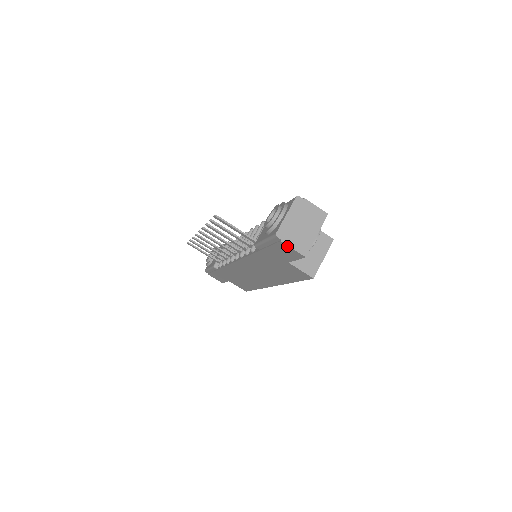
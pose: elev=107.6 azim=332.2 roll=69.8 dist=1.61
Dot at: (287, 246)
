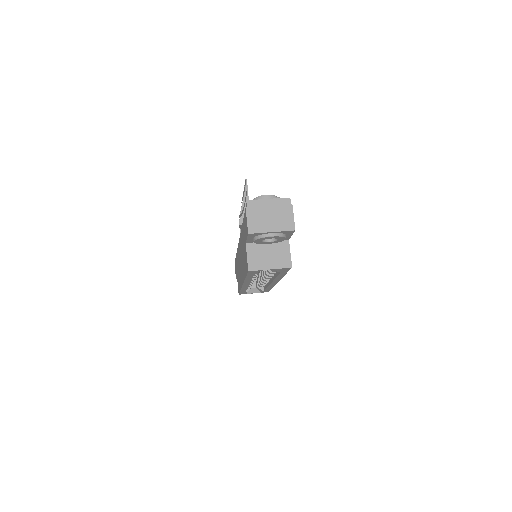
Dot at: (246, 215)
